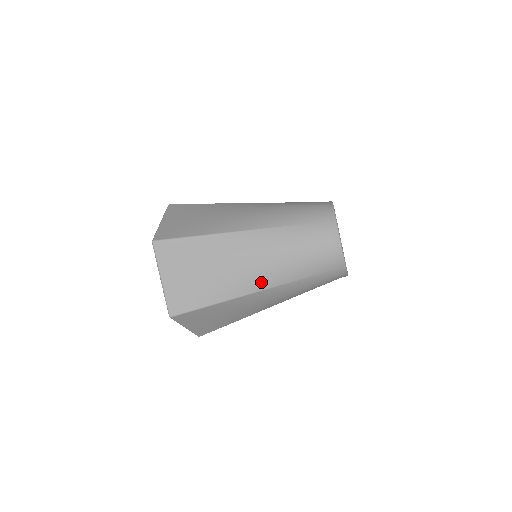
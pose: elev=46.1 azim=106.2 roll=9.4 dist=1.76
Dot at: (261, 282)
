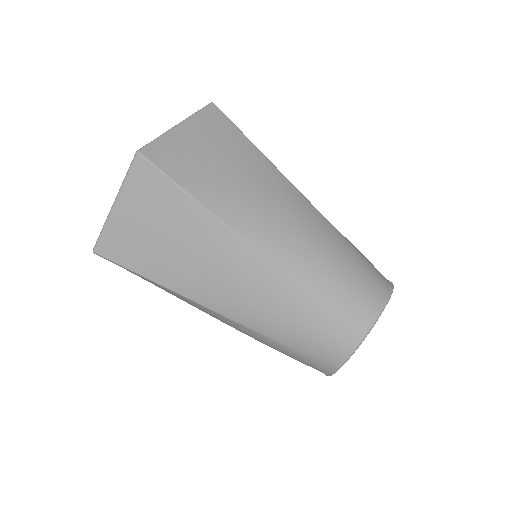
Dot at: (269, 242)
